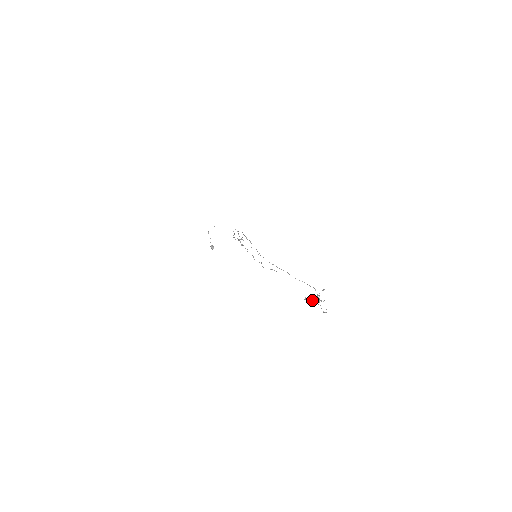
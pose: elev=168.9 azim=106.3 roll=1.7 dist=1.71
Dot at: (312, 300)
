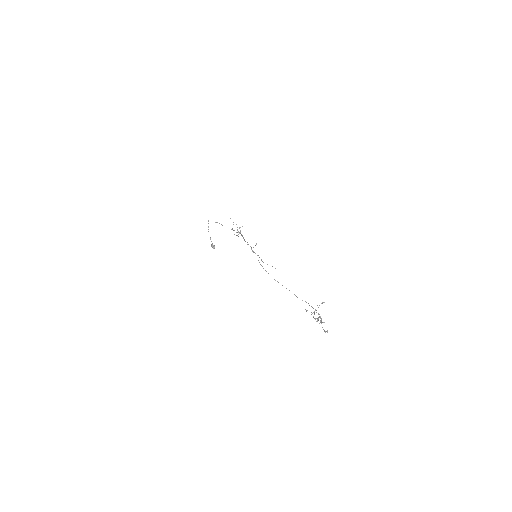
Dot at: occluded
